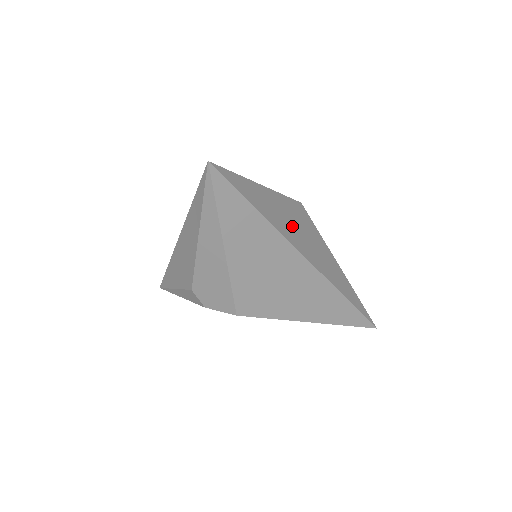
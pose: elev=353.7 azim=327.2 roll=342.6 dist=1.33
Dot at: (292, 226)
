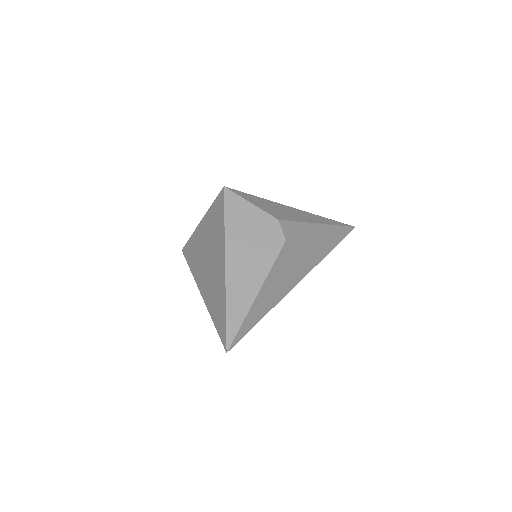
Dot at: (285, 279)
